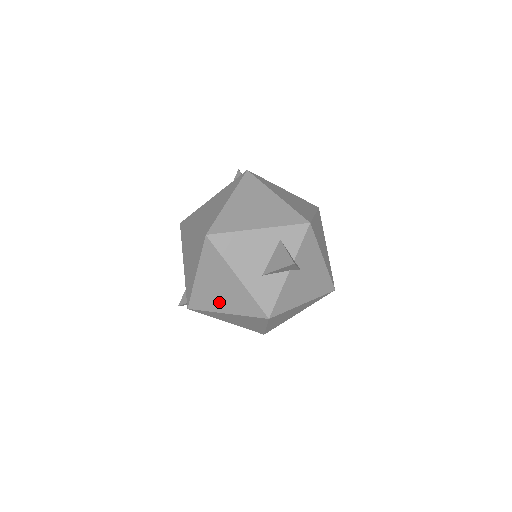
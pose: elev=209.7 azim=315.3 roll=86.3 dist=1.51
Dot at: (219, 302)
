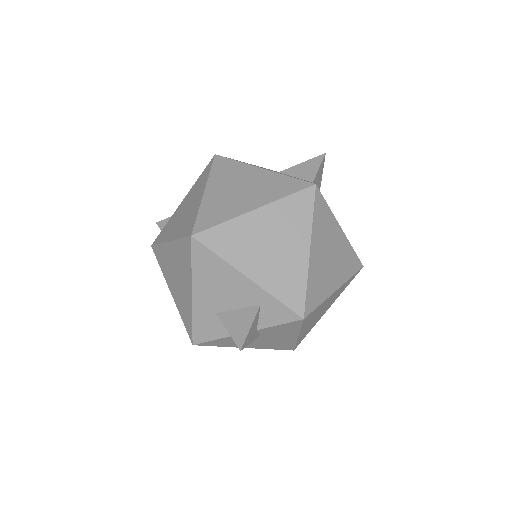
Dot at: (171, 281)
